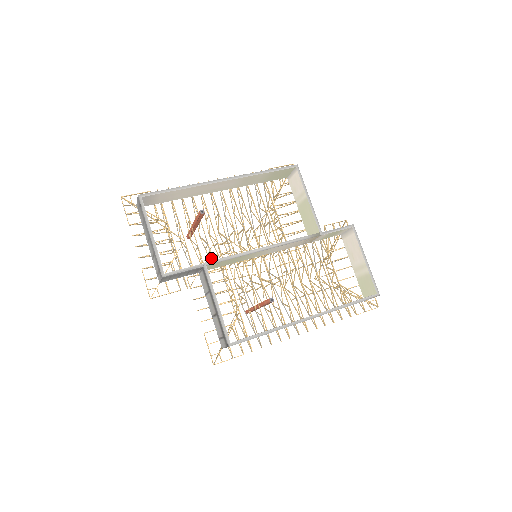
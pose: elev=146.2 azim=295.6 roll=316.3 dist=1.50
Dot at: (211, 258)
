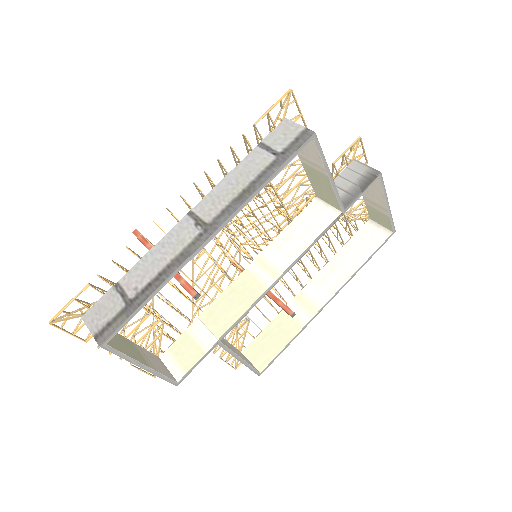
Dot at: occluded
